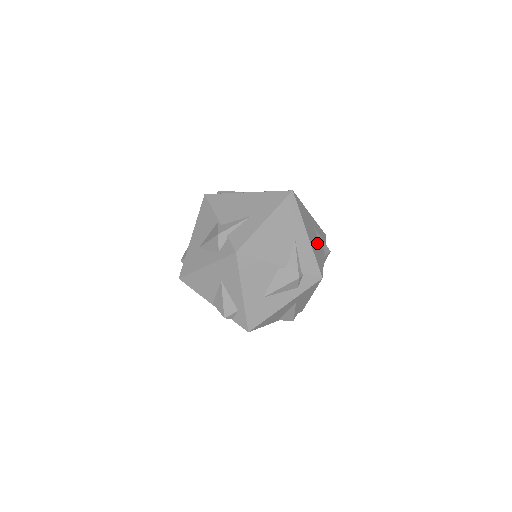
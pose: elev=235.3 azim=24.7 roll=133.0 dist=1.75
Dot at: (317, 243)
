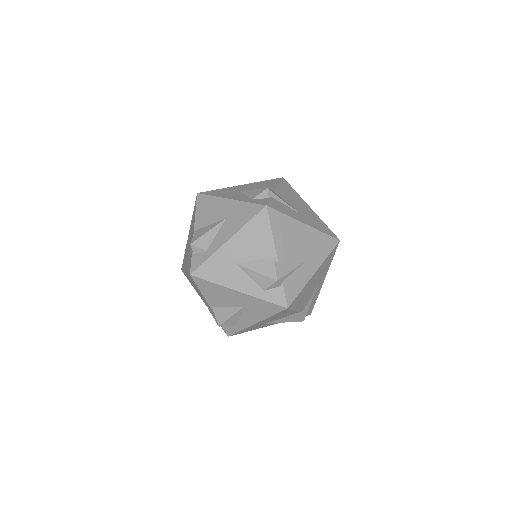
Dot at: occluded
